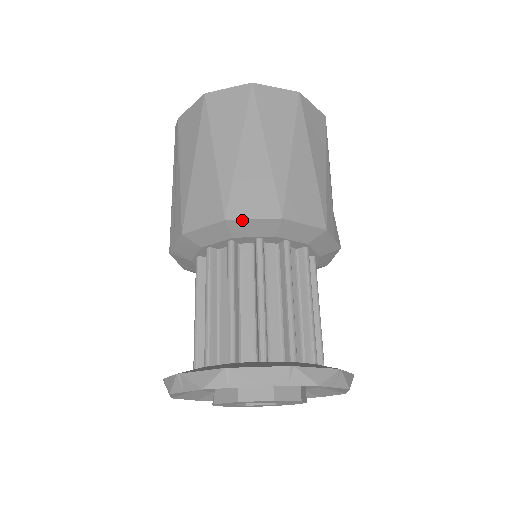
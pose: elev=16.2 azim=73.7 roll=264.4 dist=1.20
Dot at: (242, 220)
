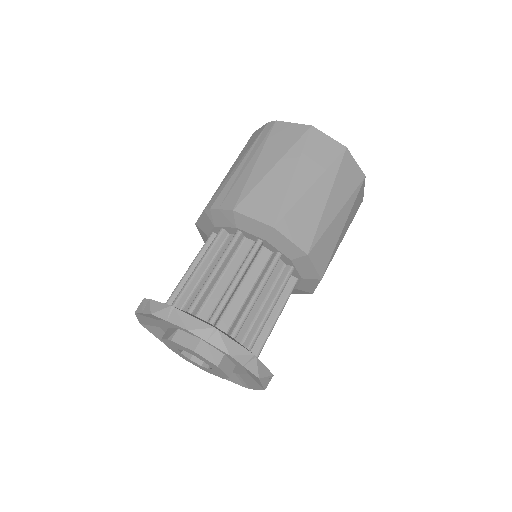
Dot at: (284, 236)
